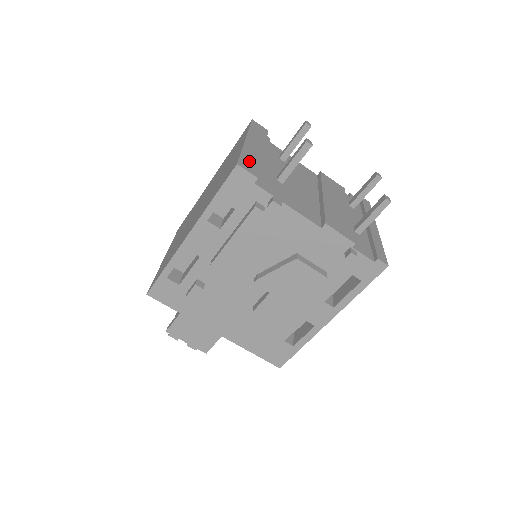
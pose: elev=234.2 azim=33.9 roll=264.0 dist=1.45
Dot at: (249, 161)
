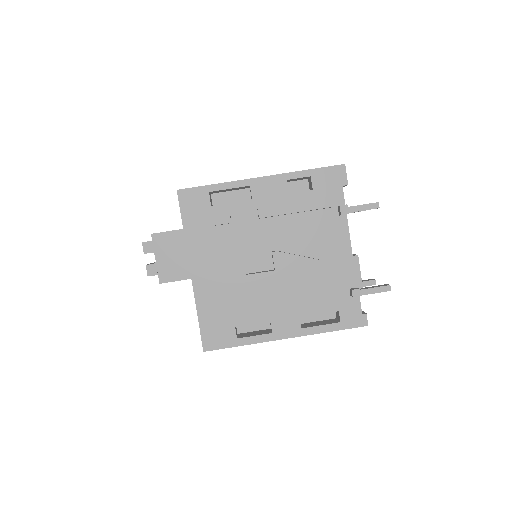
Dot at: occluded
